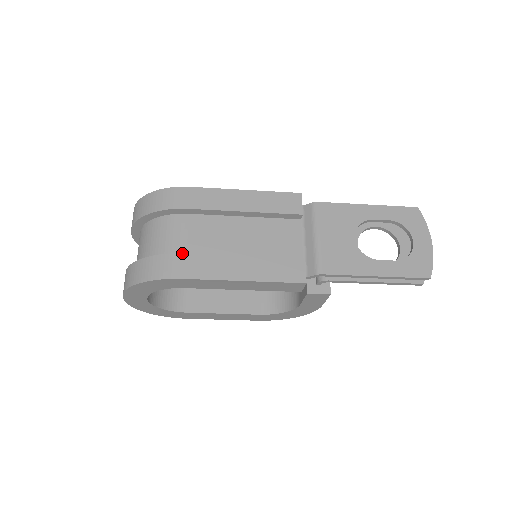
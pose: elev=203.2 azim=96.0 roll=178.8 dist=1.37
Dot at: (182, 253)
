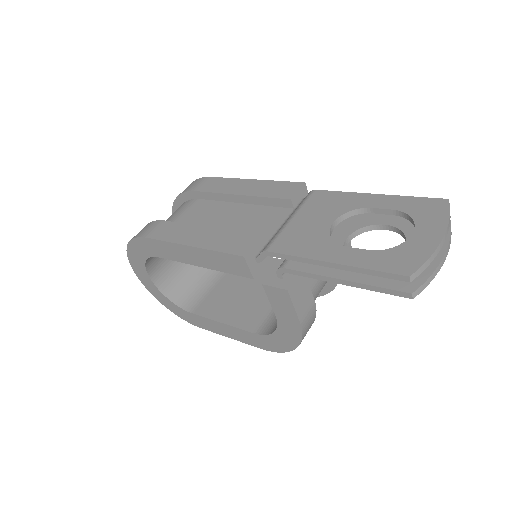
Dot at: (163, 220)
